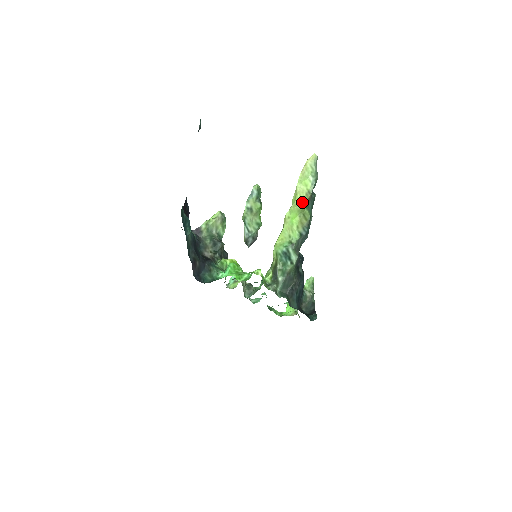
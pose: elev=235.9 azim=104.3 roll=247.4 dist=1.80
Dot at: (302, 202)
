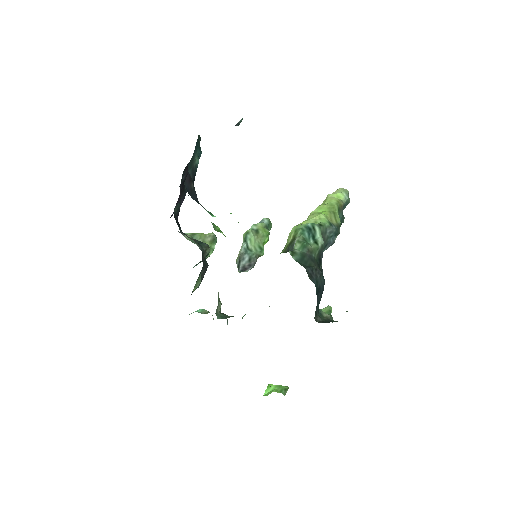
Dot at: (334, 202)
